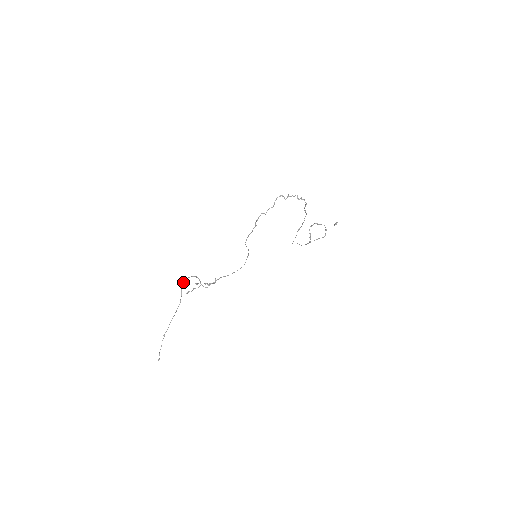
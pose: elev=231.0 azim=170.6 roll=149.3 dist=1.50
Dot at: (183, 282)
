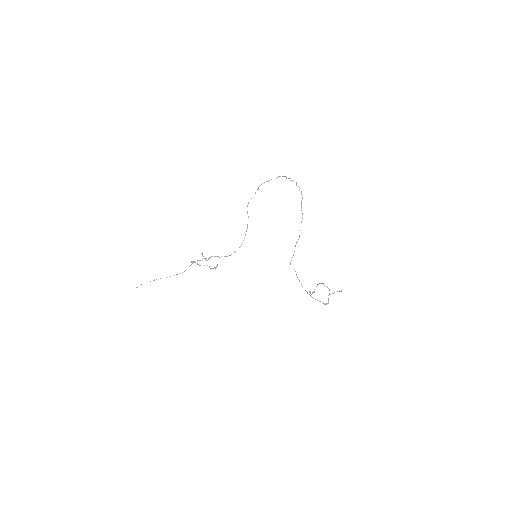
Dot at: occluded
